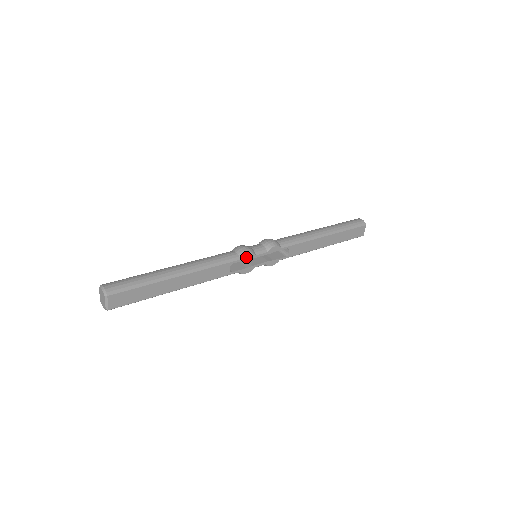
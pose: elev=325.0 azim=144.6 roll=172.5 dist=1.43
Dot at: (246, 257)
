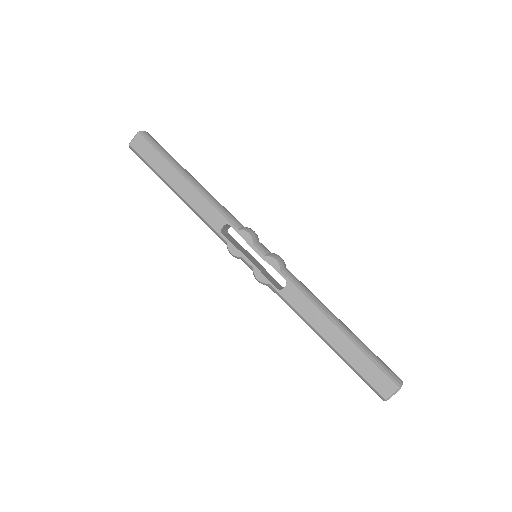
Dot at: (244, 234)
